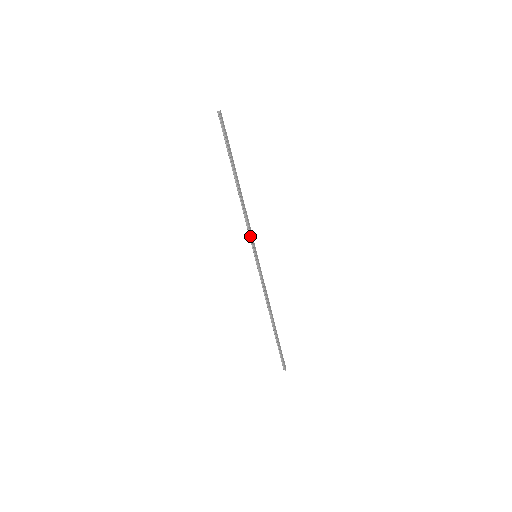
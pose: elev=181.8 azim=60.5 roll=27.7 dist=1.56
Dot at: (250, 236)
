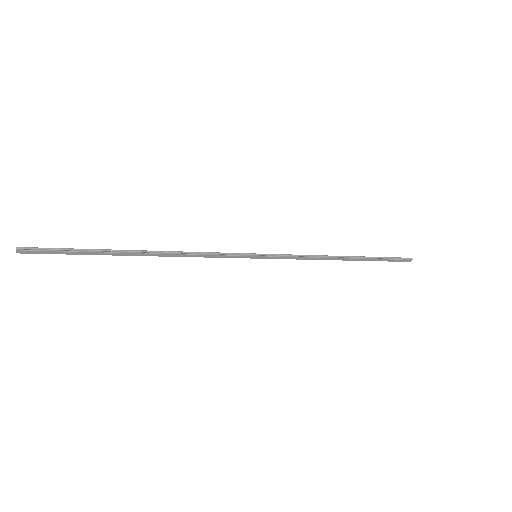
Dot at: (225, 256)
